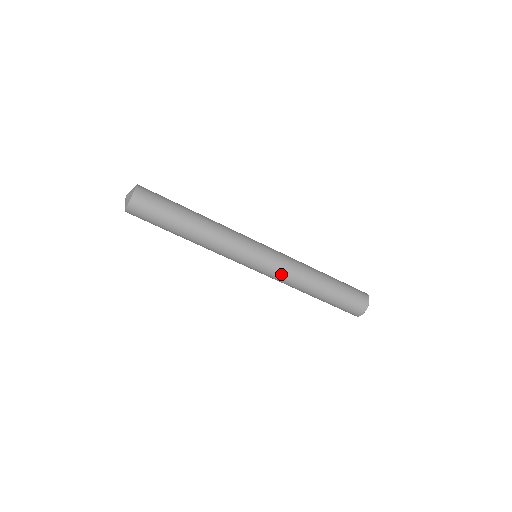
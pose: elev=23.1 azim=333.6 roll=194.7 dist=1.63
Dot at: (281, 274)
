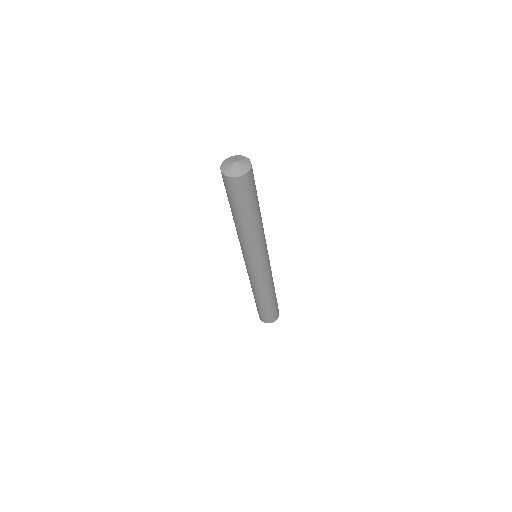
Dot at: (266, 278)
